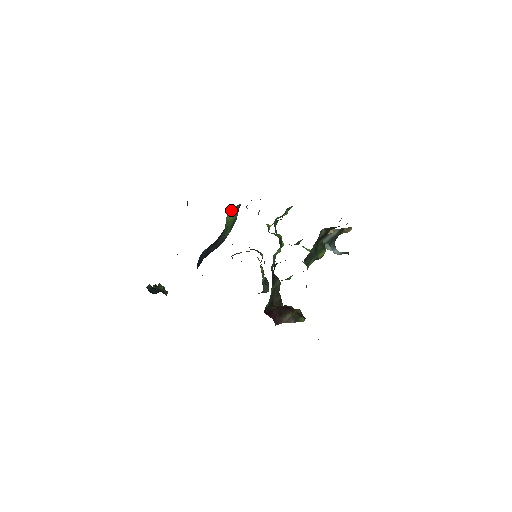
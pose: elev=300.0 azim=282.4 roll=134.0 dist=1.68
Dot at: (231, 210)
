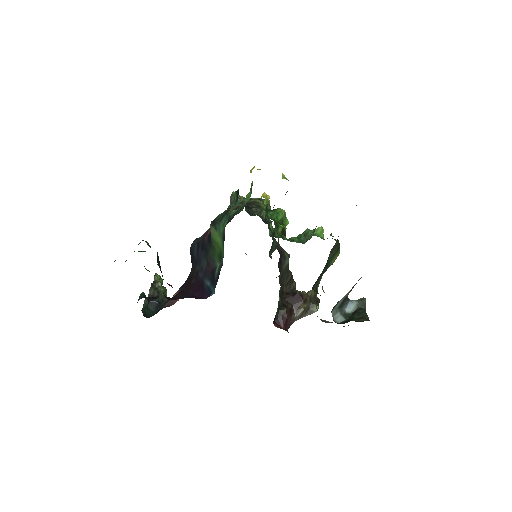
Dot at: (214, 228)
